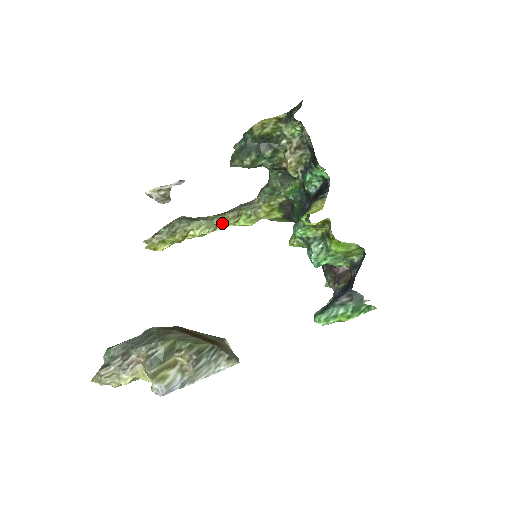
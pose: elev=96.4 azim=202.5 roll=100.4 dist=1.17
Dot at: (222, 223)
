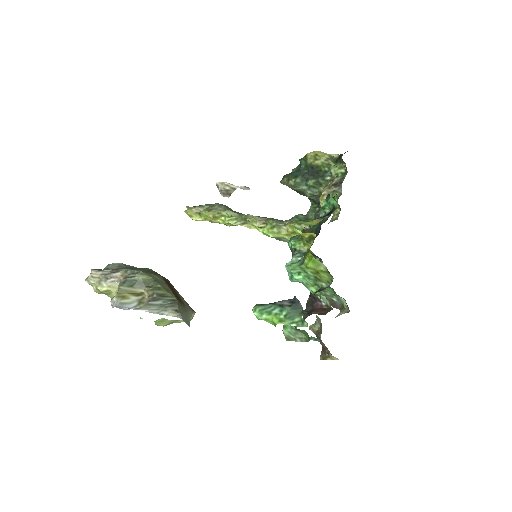
Dot at: (249, 222)
